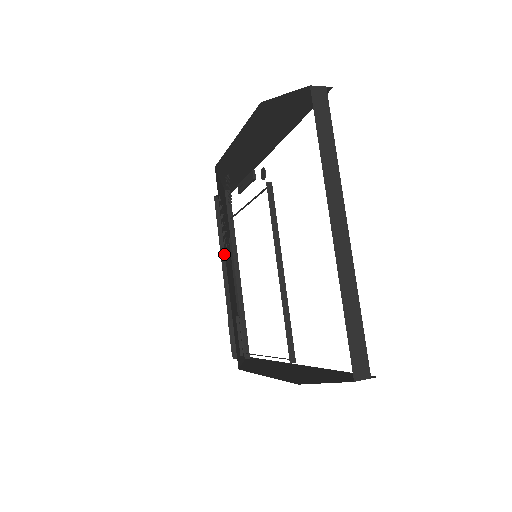
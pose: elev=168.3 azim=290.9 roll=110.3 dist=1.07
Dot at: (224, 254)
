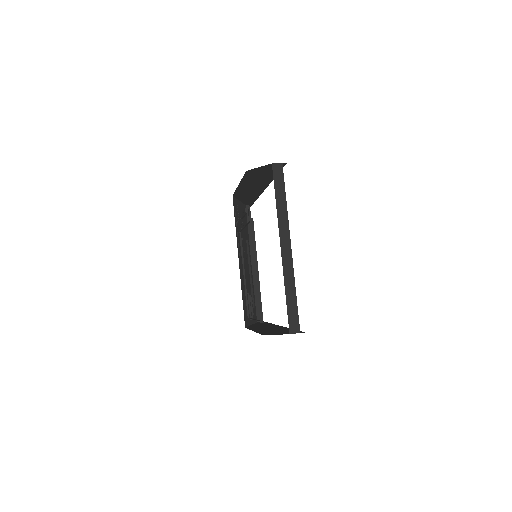
Dot at: occluded
